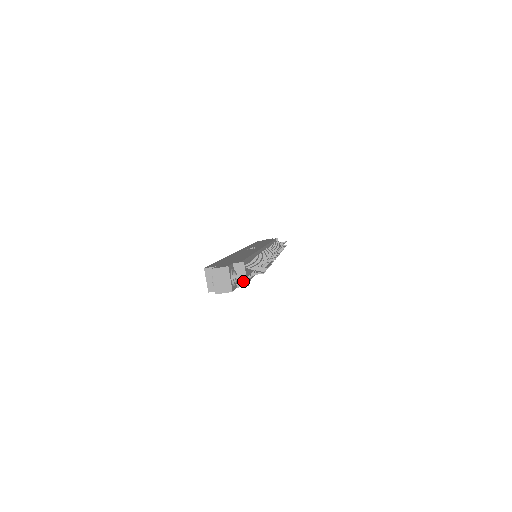
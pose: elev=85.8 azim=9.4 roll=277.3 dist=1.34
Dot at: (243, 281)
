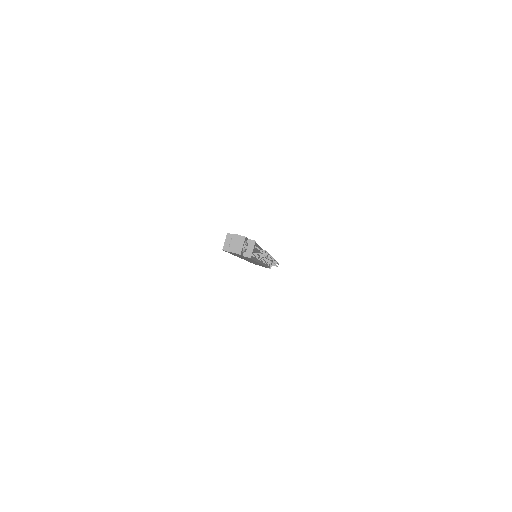
Dot at: (249, 253)
